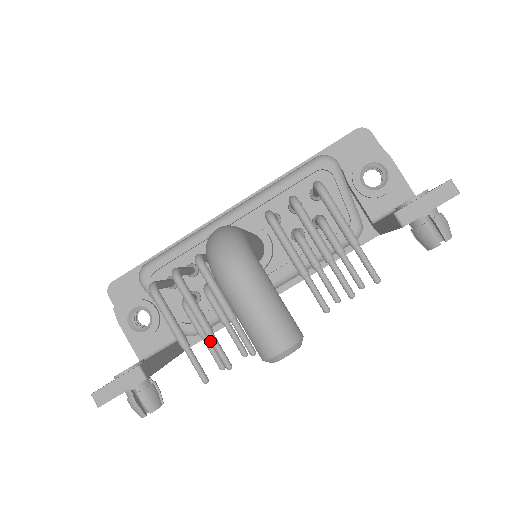
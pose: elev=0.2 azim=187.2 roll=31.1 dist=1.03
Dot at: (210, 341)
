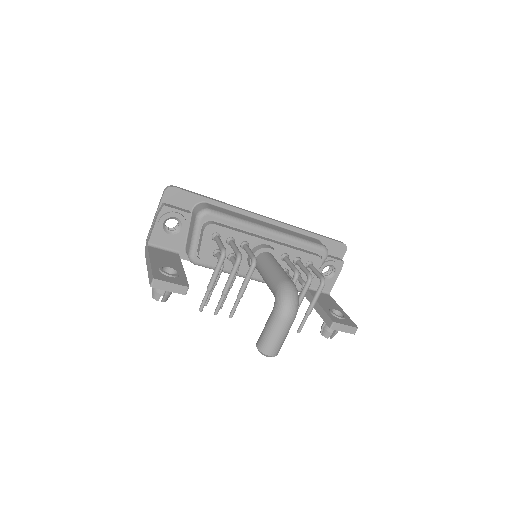
Dot at: occluded
